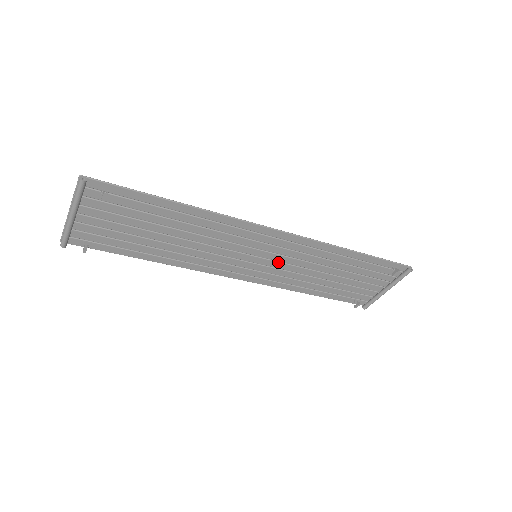
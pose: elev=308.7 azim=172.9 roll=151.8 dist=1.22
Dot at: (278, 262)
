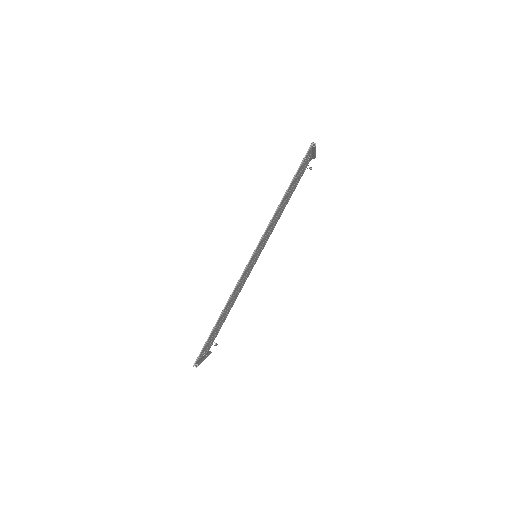
Dot at: occluded
